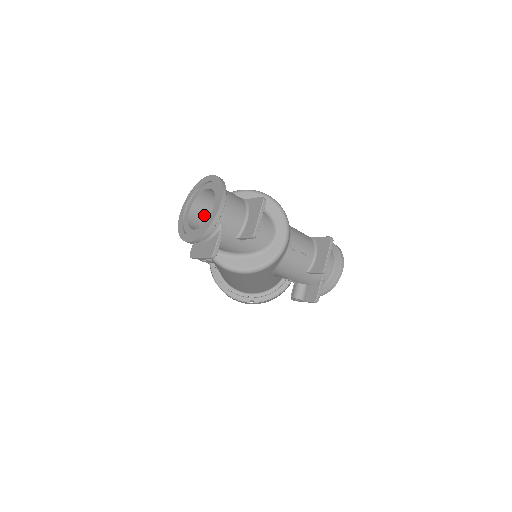
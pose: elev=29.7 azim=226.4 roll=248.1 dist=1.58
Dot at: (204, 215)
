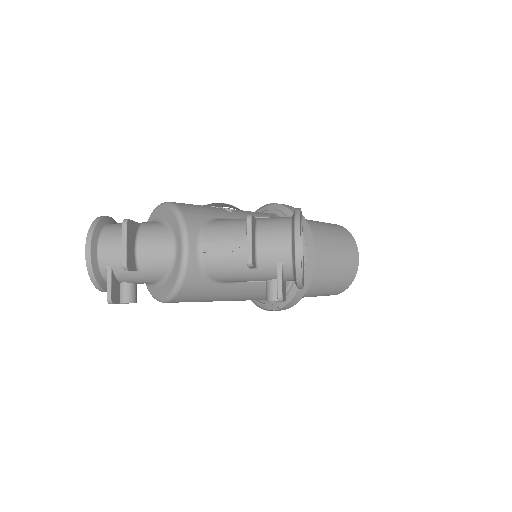
Dot at: occluded
